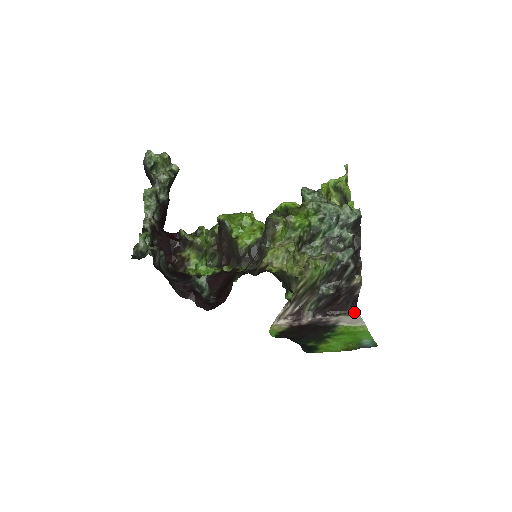
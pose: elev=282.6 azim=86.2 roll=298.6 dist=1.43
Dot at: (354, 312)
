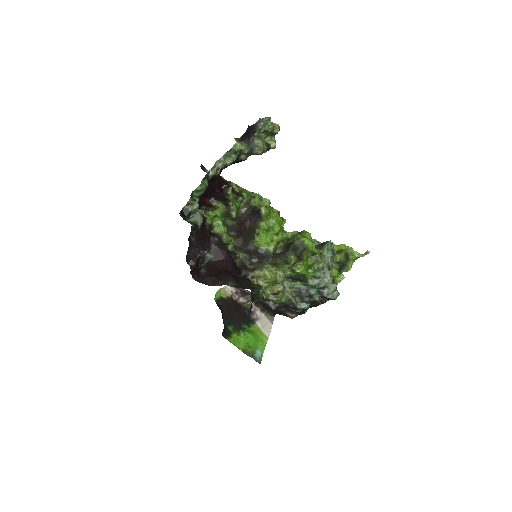
Dot at: (273, 317)
